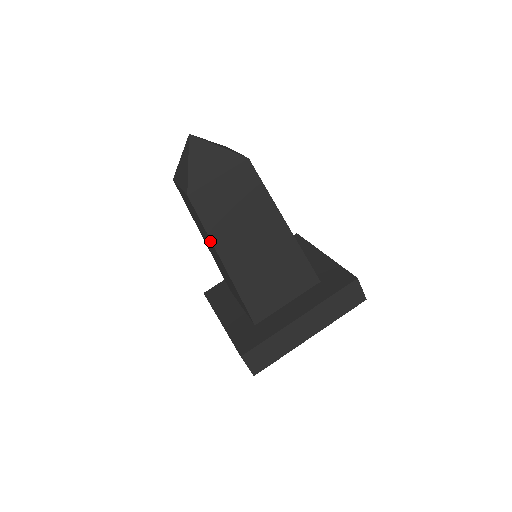
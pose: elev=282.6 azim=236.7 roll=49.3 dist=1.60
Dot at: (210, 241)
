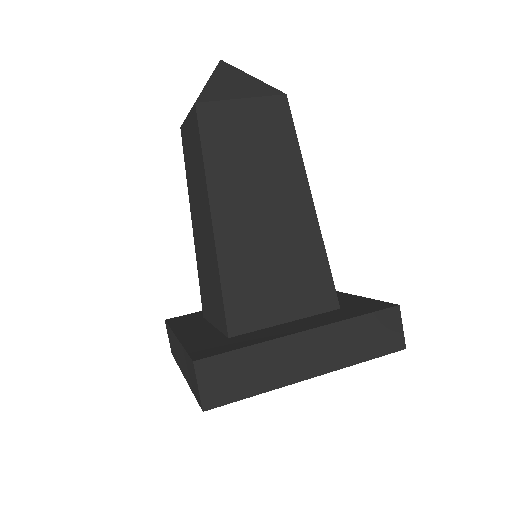
Dot at: (204, 183)
